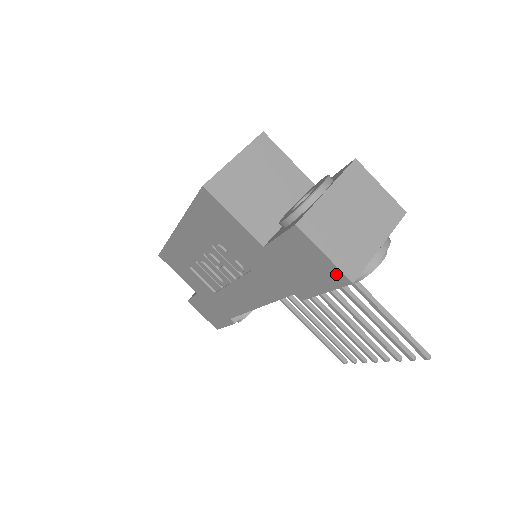
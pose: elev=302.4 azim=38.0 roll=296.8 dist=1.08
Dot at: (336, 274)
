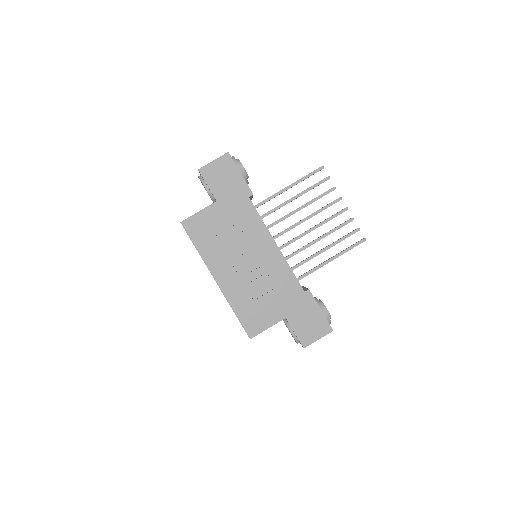
Dot at: (225, 159)
